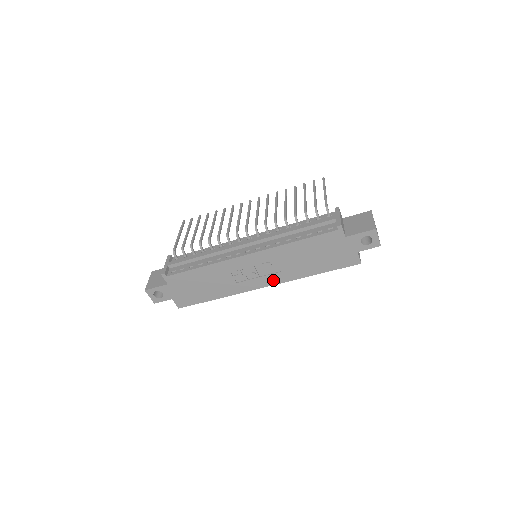
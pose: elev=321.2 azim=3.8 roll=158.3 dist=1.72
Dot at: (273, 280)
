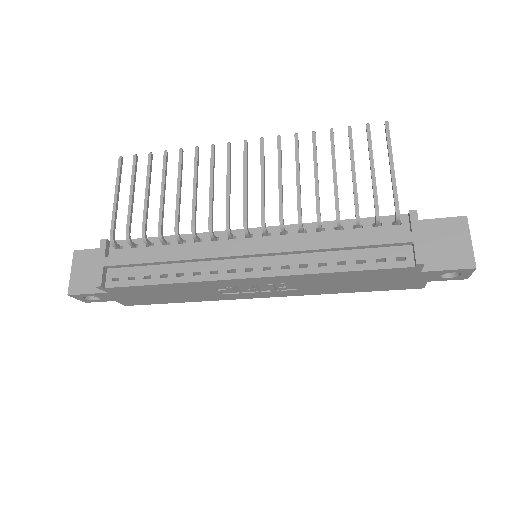
Dot at: (281, 294)
